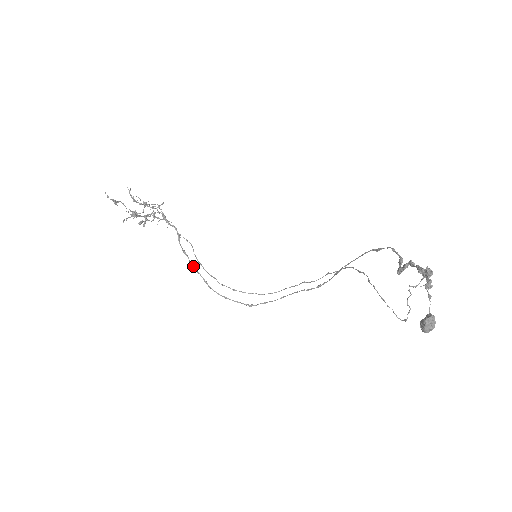
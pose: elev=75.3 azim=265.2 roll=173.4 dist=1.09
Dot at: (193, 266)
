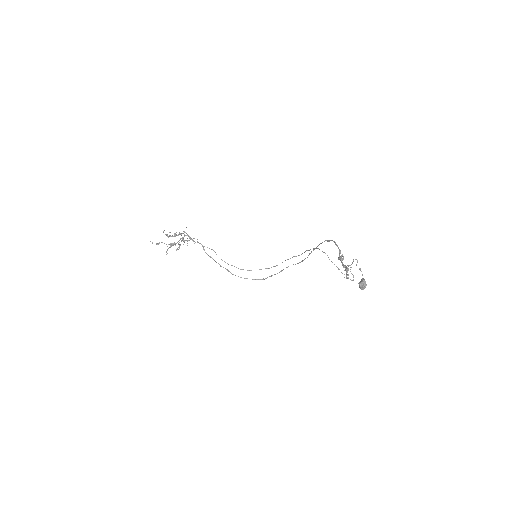
Dot at: occluded
